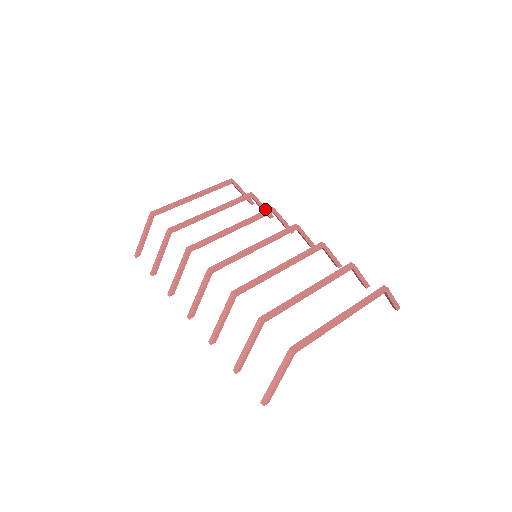
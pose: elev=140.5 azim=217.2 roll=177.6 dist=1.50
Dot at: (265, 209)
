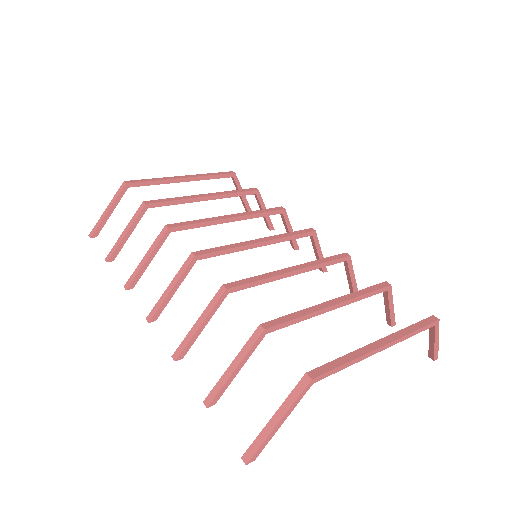
Dot at: (267, 216)
